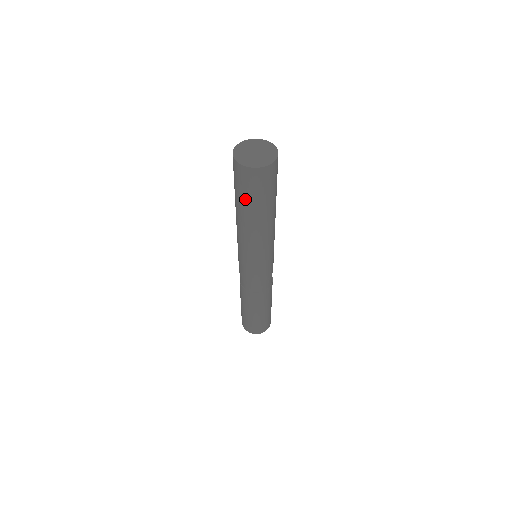
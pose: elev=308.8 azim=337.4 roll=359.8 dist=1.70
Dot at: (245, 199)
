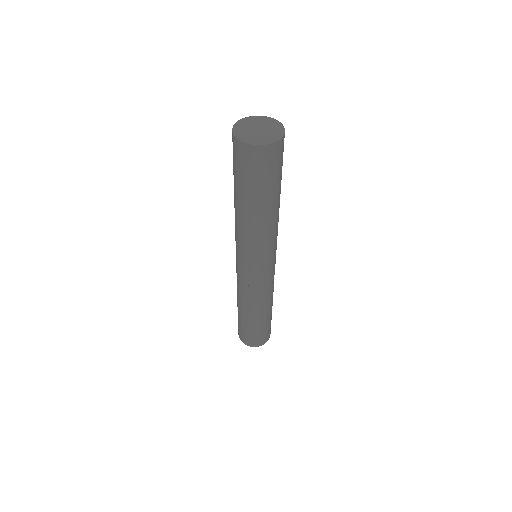
Dot at: (262, 187)
